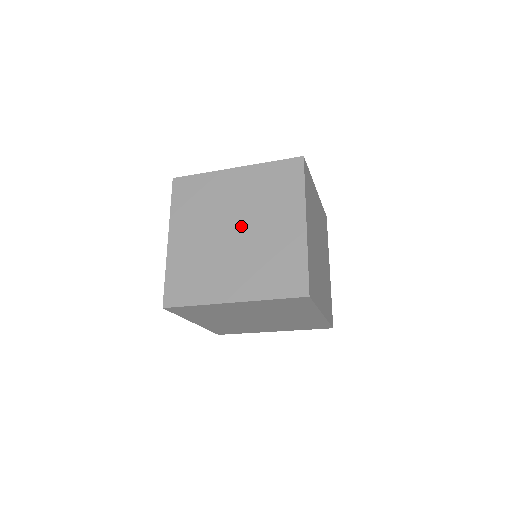
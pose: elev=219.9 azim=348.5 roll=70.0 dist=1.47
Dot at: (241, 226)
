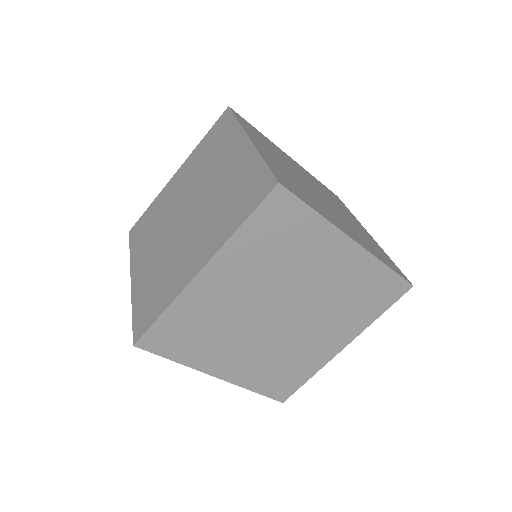
Dot at: (191, 203)
